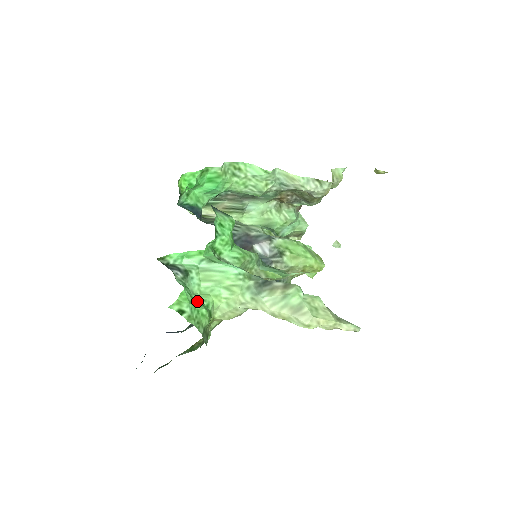
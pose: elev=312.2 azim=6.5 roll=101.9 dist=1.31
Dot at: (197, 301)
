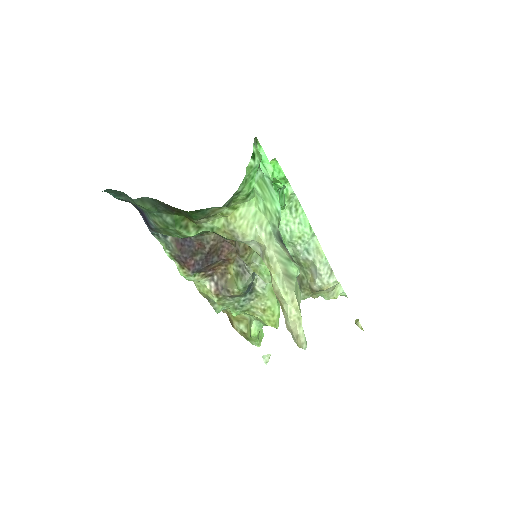
Dot at: occluded
